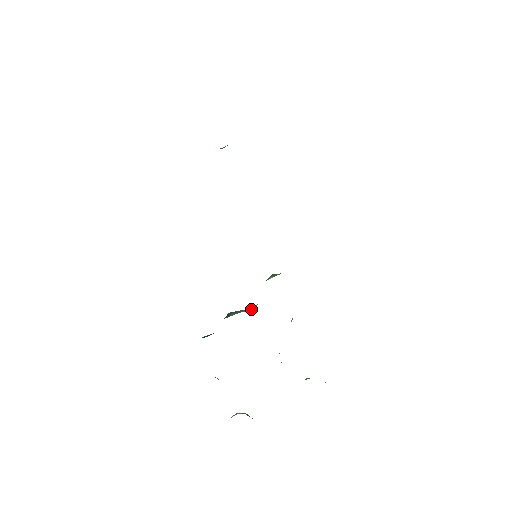
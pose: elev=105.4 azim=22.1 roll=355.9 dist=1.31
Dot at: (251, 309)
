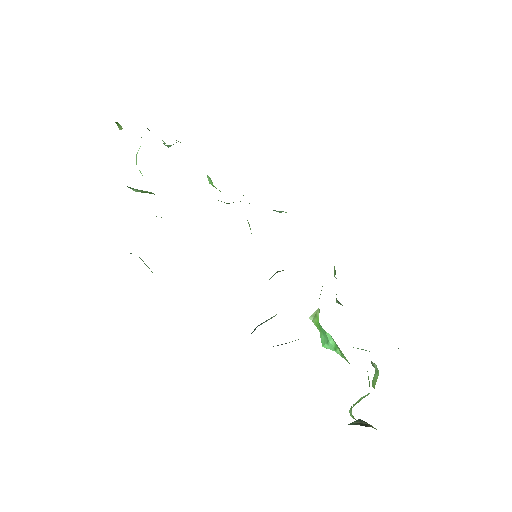
Dot at: (275, 315)
